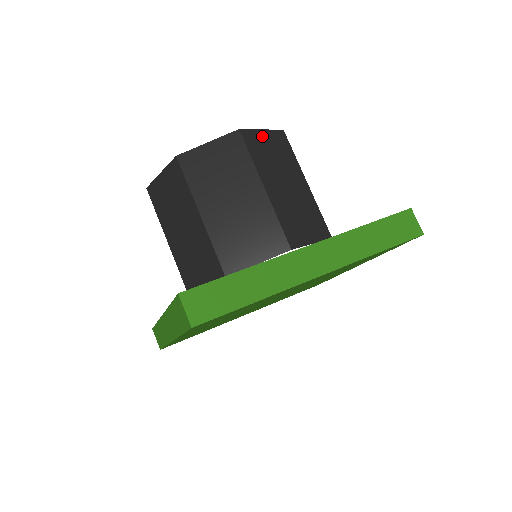
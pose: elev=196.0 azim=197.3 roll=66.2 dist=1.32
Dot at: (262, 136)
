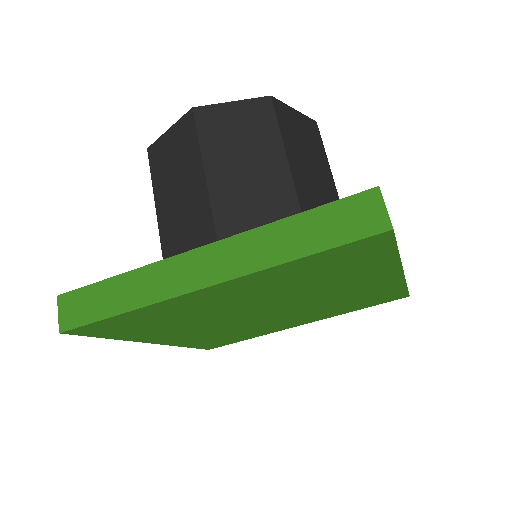
Dot at: (228, 110)
